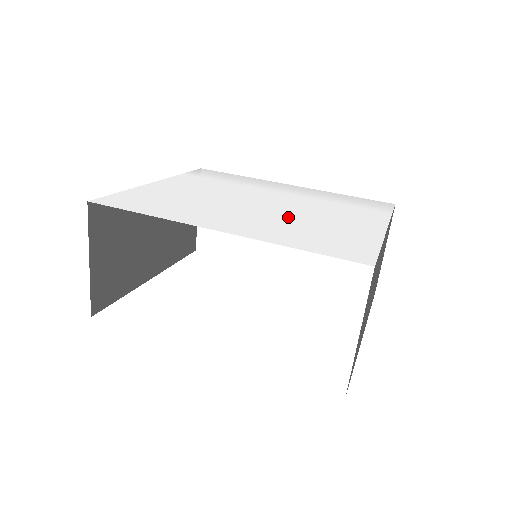
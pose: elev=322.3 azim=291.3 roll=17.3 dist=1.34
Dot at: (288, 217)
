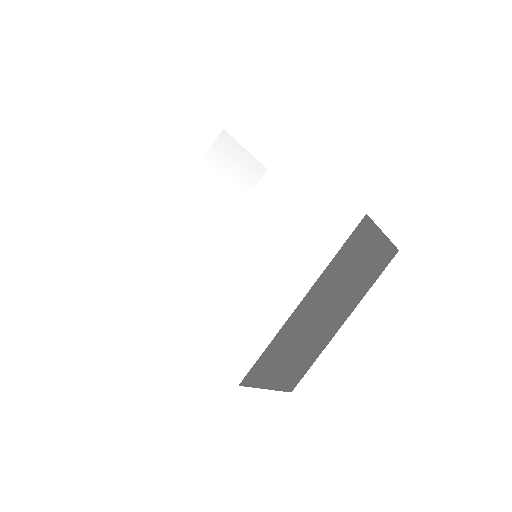
Dot at: (232, 279)
